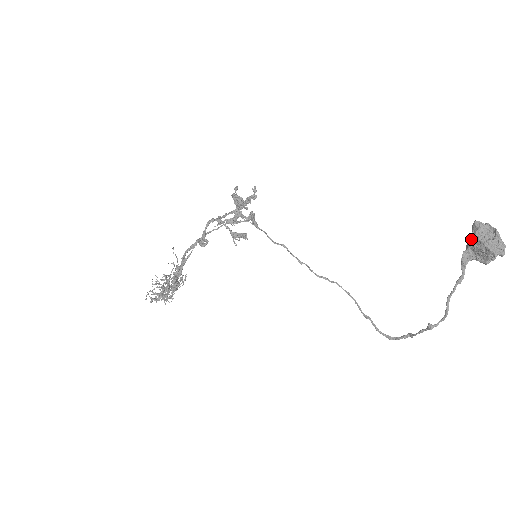
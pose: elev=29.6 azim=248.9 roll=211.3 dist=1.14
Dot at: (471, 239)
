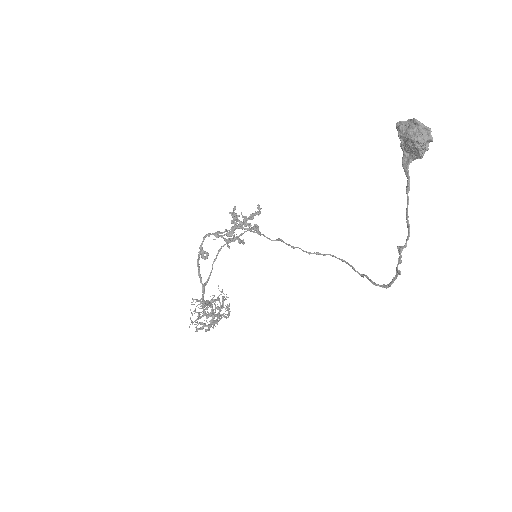
Dot at: (402, 142)
